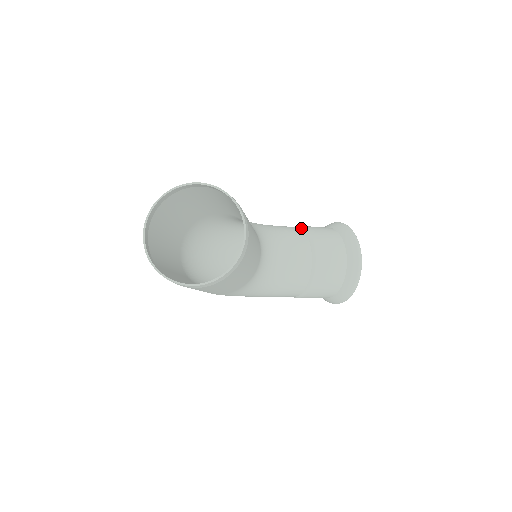
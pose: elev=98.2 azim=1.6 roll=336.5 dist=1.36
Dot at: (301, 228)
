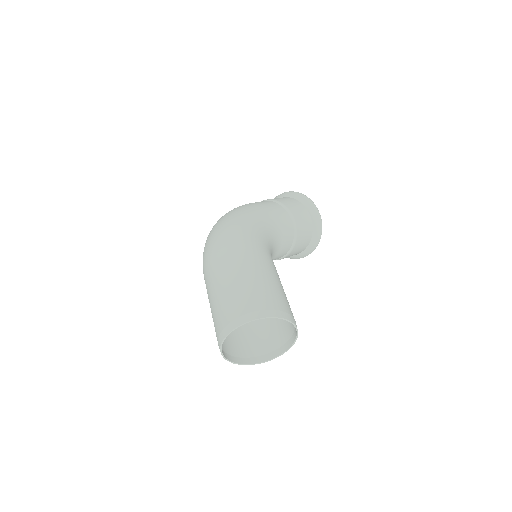
Dot at: (292, 221)
